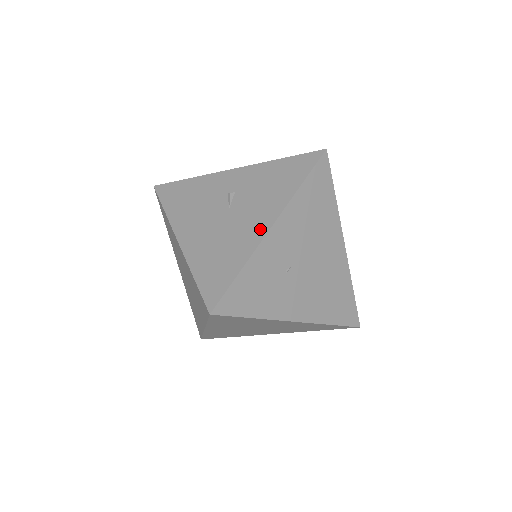
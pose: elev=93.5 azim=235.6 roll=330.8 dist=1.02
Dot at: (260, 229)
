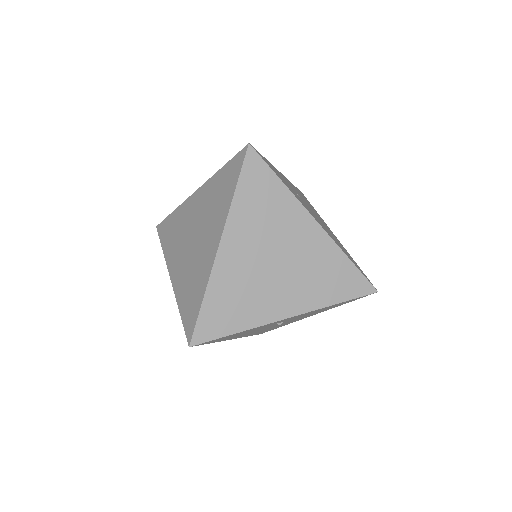
Dot at: occluded
